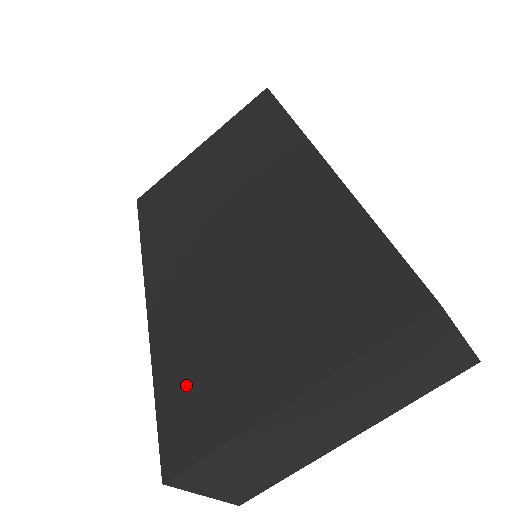
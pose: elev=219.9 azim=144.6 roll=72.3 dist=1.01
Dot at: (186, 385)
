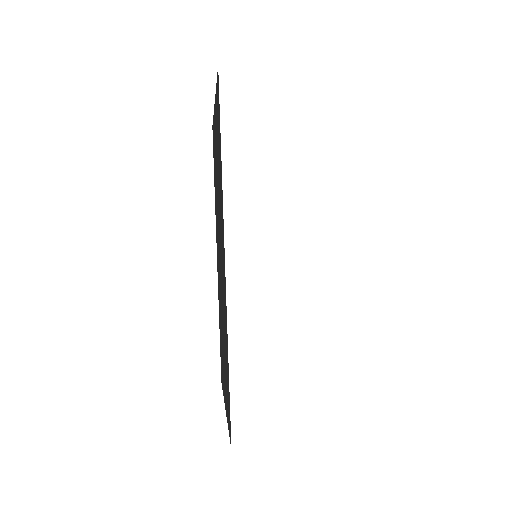
Dot at: occluded
